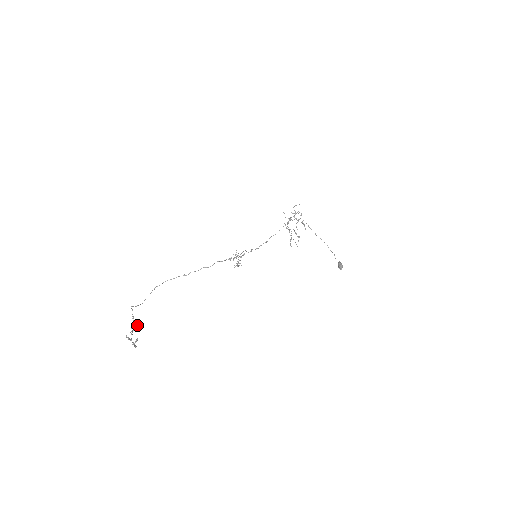
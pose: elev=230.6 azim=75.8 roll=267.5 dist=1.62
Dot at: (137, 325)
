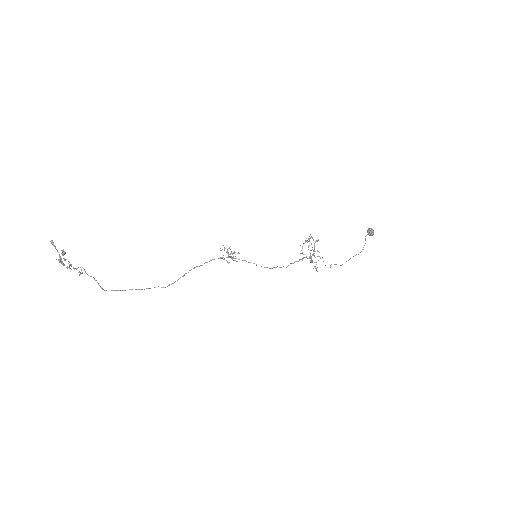
Dot at: (78, 267)
